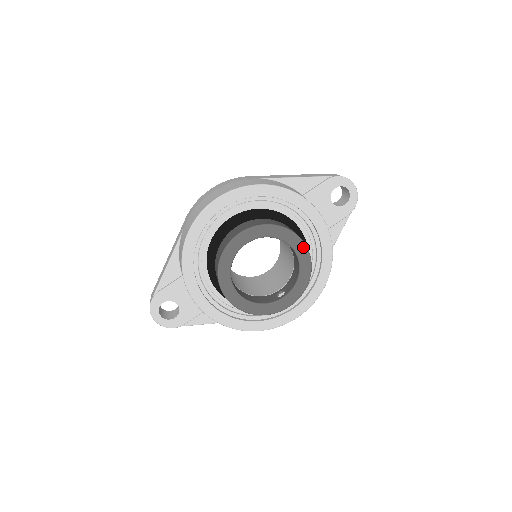
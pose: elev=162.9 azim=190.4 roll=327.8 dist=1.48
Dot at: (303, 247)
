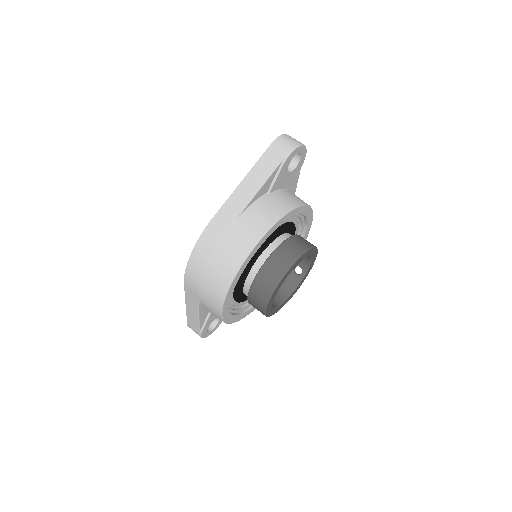
Dot at: (311, 250)
